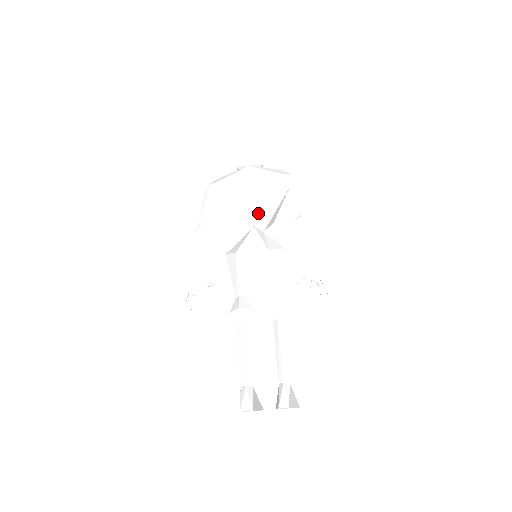
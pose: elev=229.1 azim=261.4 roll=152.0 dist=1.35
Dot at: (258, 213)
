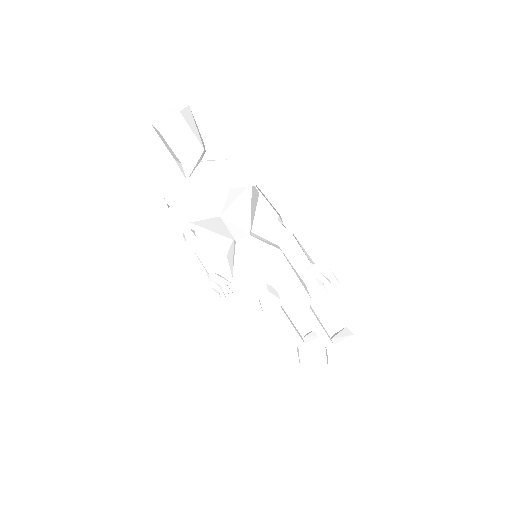
Dot at: (231, 232)
